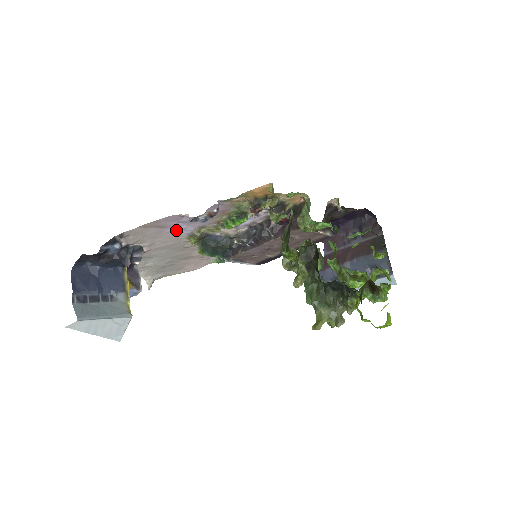
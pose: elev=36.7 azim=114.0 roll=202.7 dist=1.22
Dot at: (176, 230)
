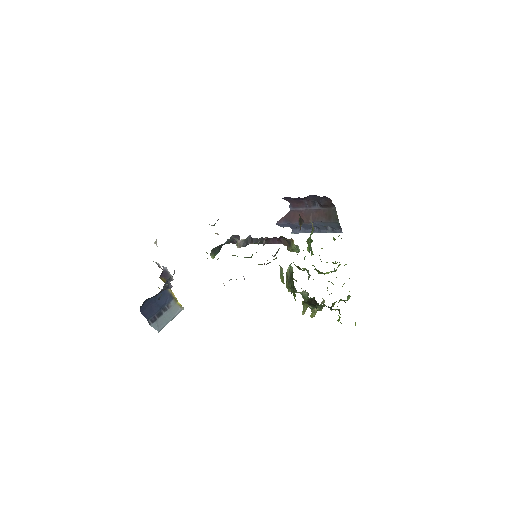
Dot at: occluded
